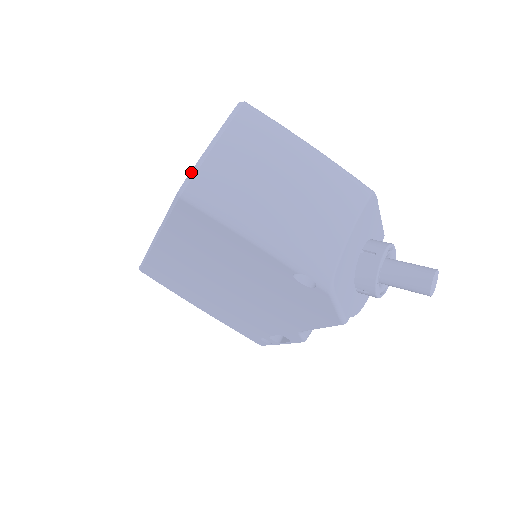
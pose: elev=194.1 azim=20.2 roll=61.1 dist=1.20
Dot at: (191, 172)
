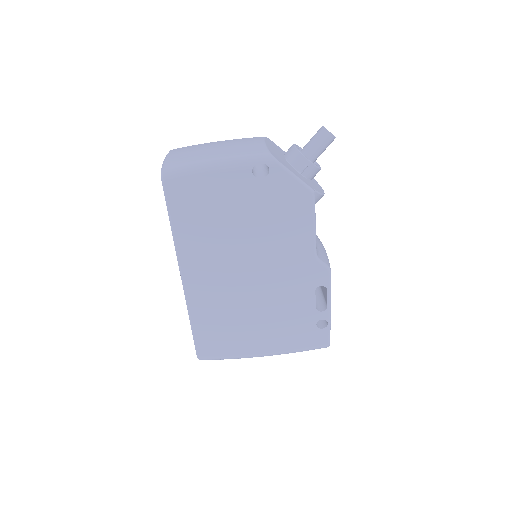
Dot at: (161, 168)
